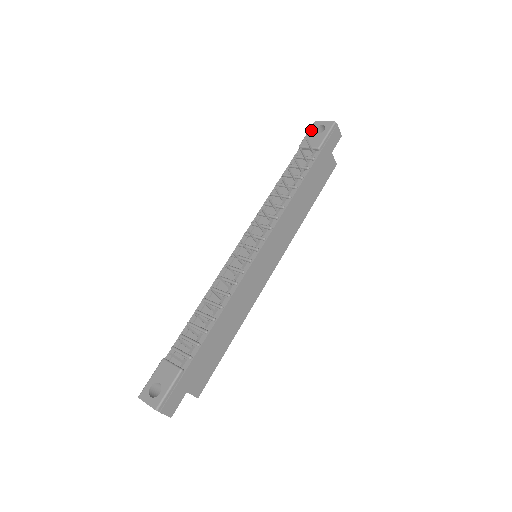
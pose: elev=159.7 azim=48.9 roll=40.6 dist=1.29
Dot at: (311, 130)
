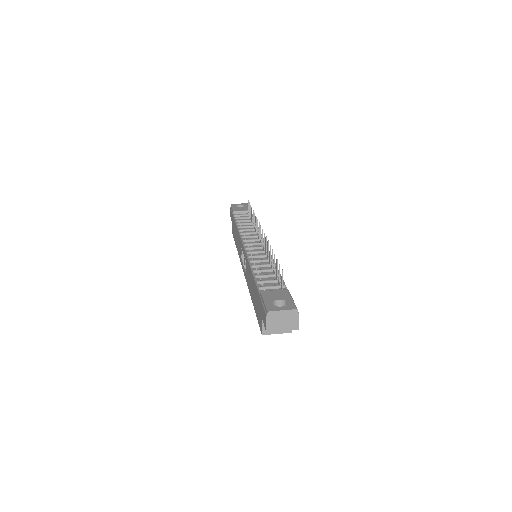
Dot at: (234, 206)
